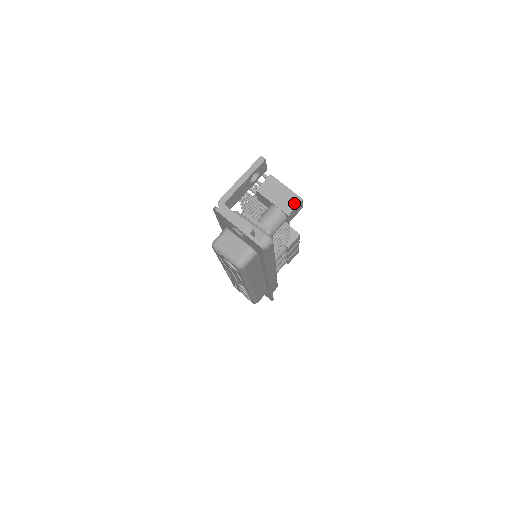
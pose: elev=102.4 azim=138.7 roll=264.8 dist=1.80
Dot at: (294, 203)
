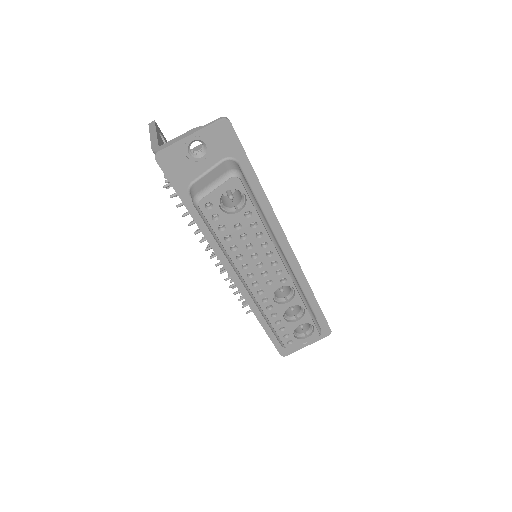
Dot at: occluded
